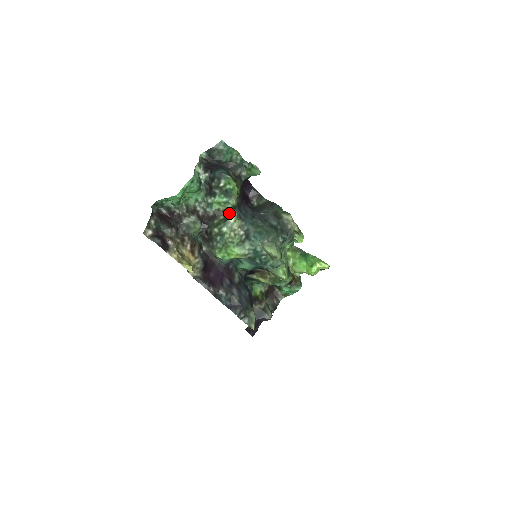
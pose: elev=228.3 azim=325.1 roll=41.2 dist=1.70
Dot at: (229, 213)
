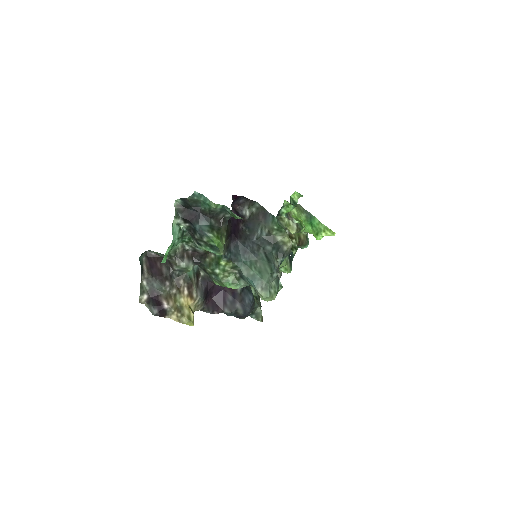
Dot at: occluded
